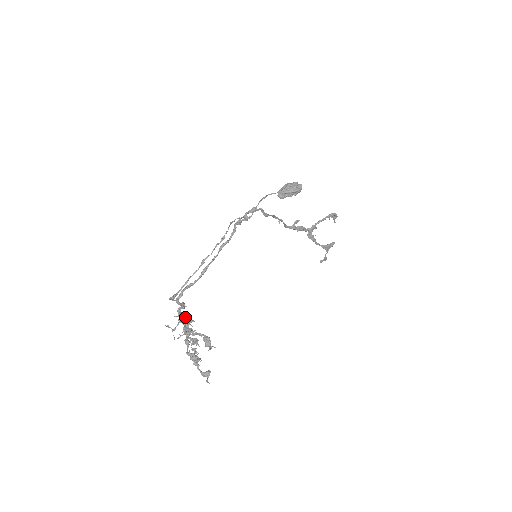
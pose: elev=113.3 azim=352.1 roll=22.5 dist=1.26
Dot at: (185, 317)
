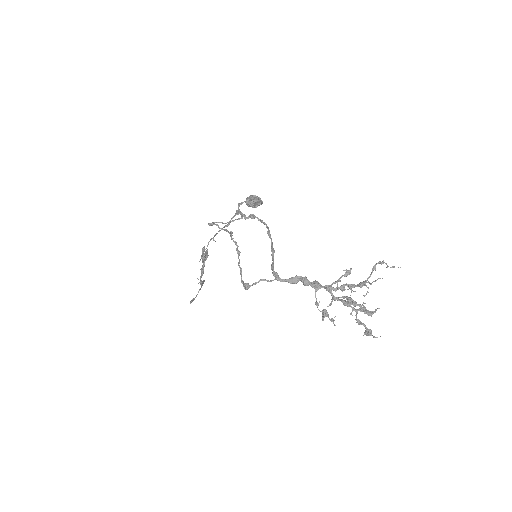
Dot at: occluded
